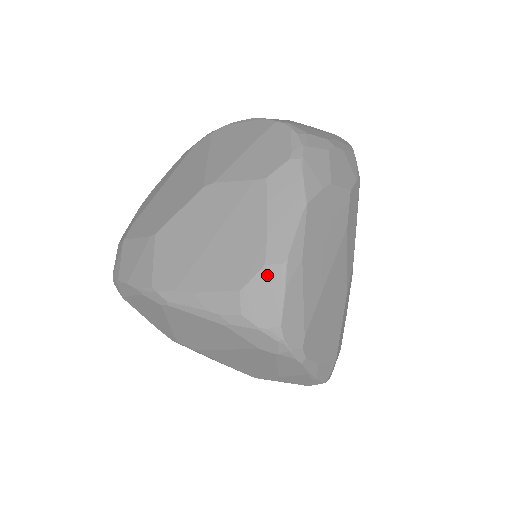
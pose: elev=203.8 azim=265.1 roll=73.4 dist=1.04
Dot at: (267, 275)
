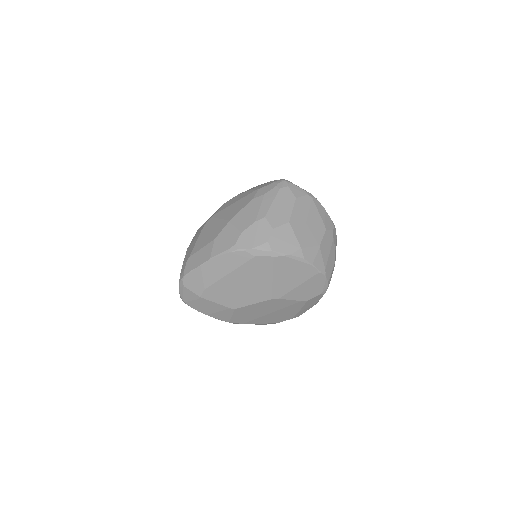
Dot at: occluded
